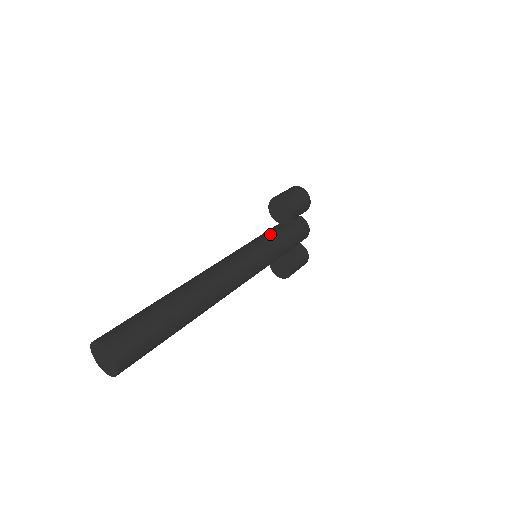
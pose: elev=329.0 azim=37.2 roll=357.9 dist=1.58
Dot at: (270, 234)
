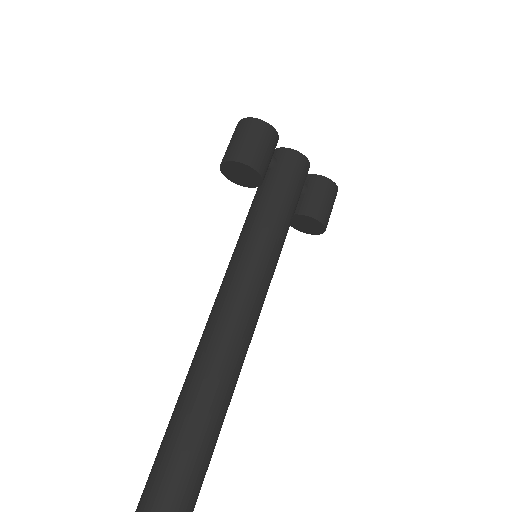
Dot at: (252, 215)
